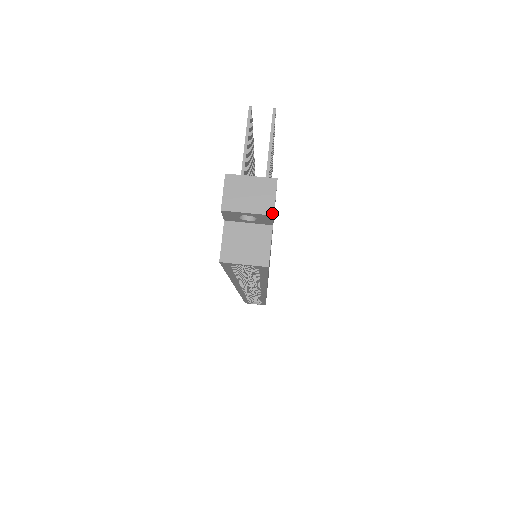
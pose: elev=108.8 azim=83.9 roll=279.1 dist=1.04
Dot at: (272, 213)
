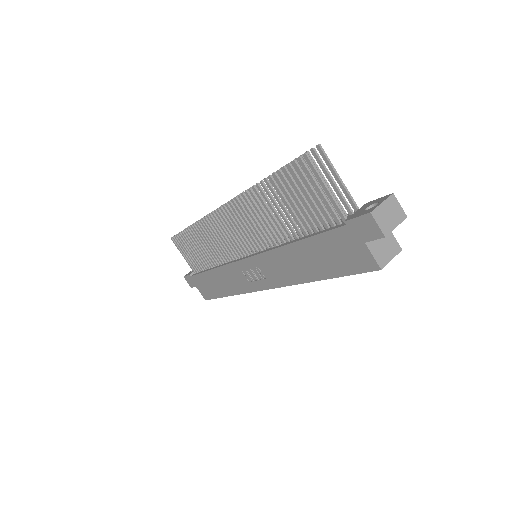
Dot at: (406, 216)
